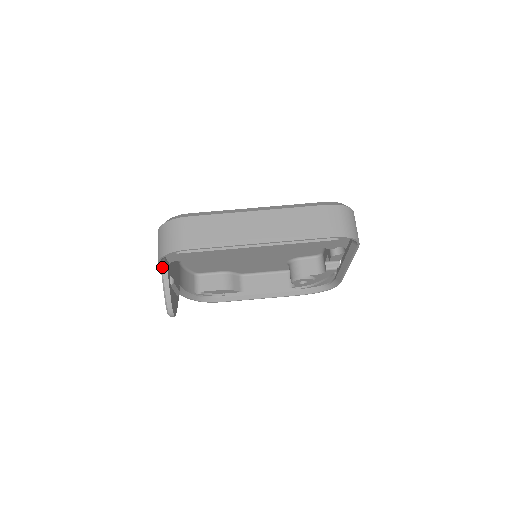
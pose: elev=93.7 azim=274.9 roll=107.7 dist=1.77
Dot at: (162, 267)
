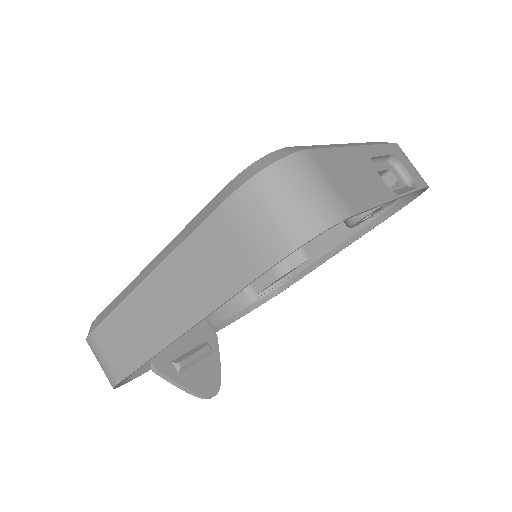
Dot at: (146, 370)
